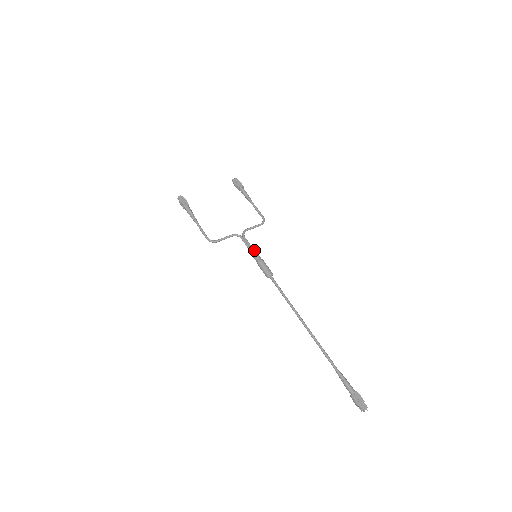
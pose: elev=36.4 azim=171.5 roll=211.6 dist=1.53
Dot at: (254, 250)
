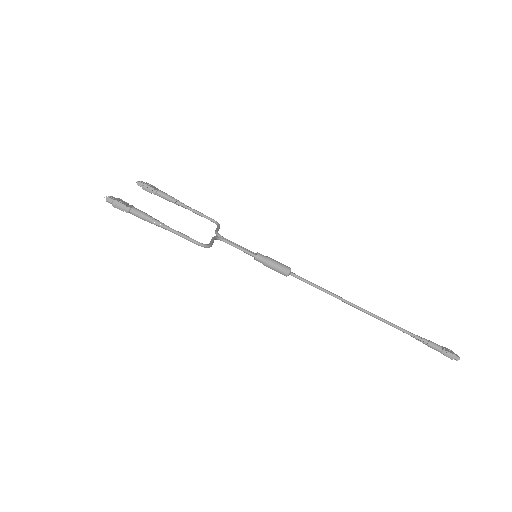
Dot at: (249, 250)
